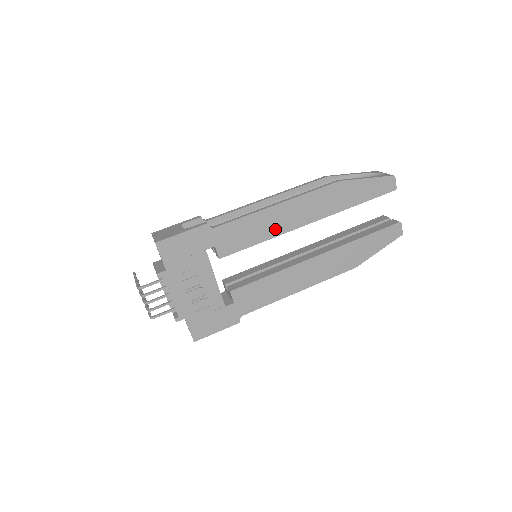
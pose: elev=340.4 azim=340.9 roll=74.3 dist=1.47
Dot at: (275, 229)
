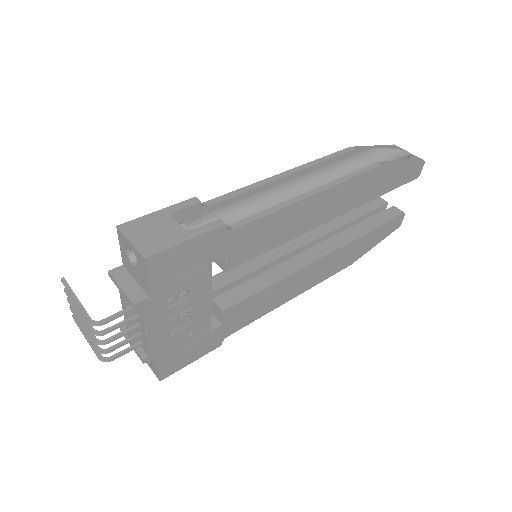
Dot at: (299, 227)
